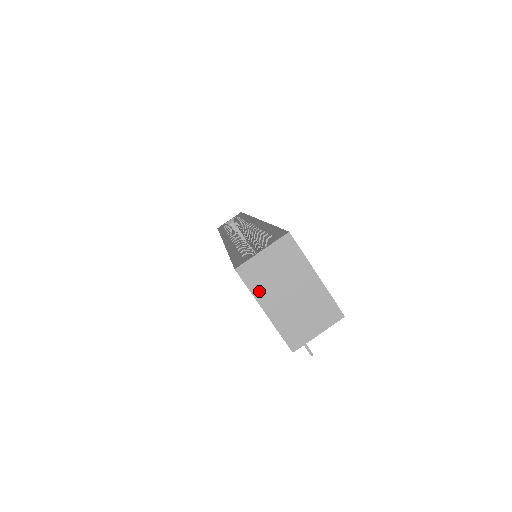
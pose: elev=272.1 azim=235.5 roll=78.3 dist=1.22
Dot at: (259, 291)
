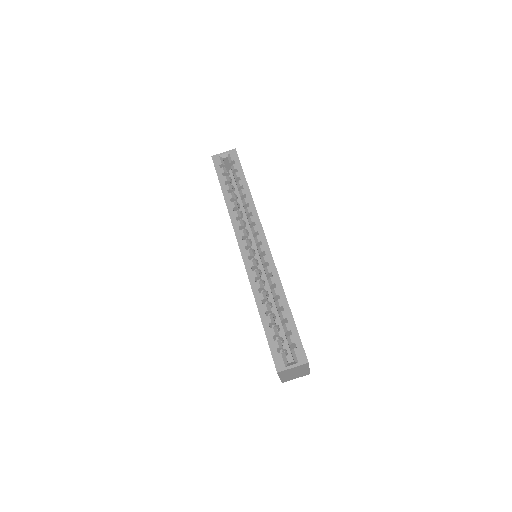
Dot at: (282, 375)
